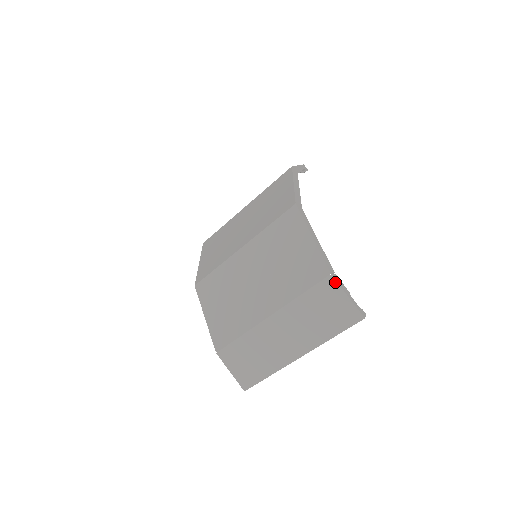
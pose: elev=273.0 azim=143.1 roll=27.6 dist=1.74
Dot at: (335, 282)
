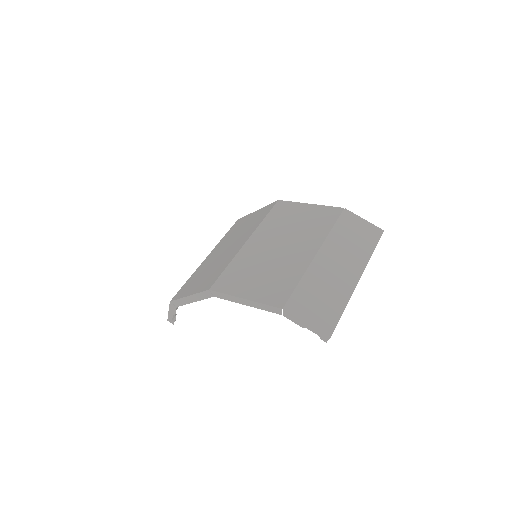
Dot at: (350, 212)
